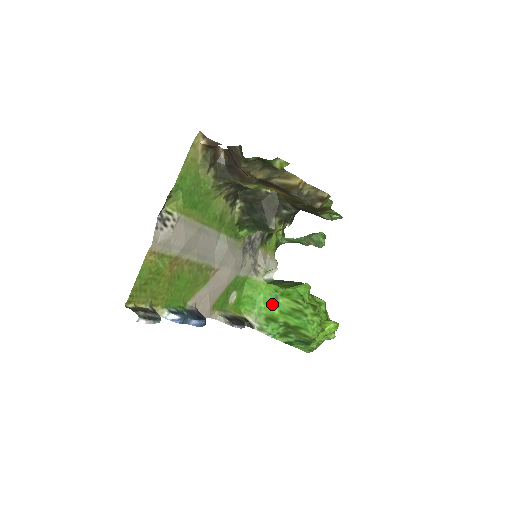
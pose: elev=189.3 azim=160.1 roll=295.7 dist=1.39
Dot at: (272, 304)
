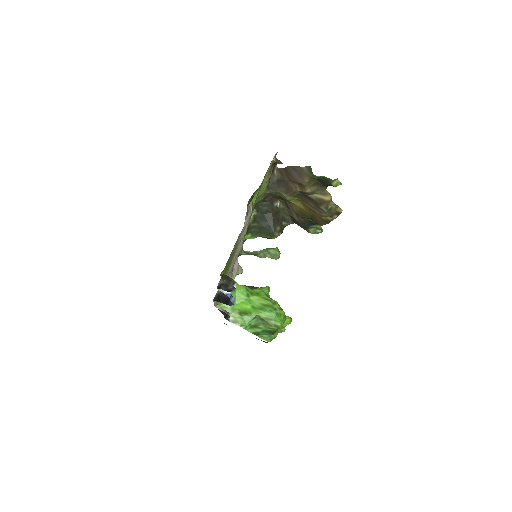
Dot at: (245, 301)
